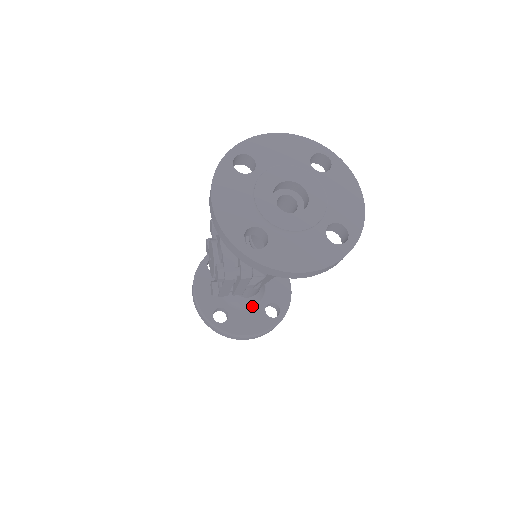
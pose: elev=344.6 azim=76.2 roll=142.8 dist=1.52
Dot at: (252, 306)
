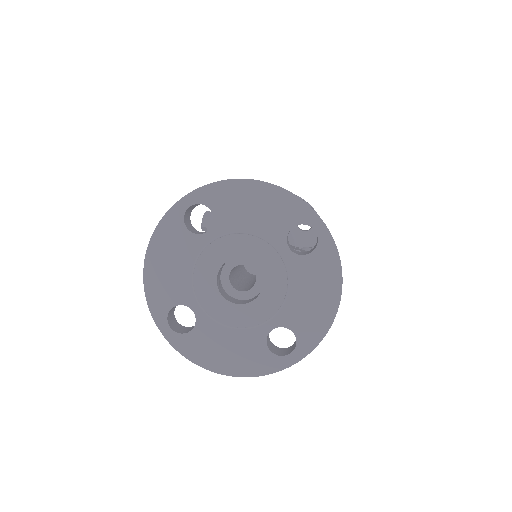
Dot at: occluded
